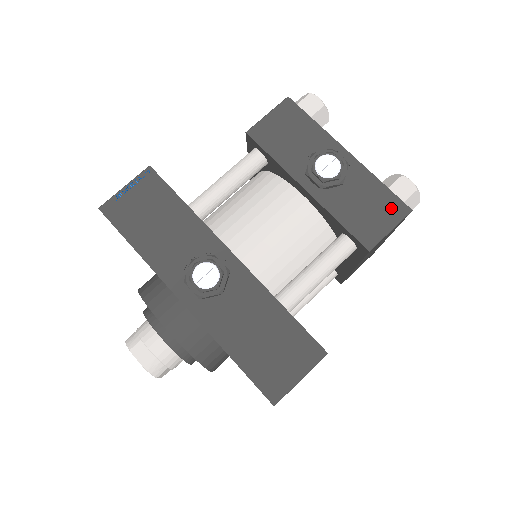
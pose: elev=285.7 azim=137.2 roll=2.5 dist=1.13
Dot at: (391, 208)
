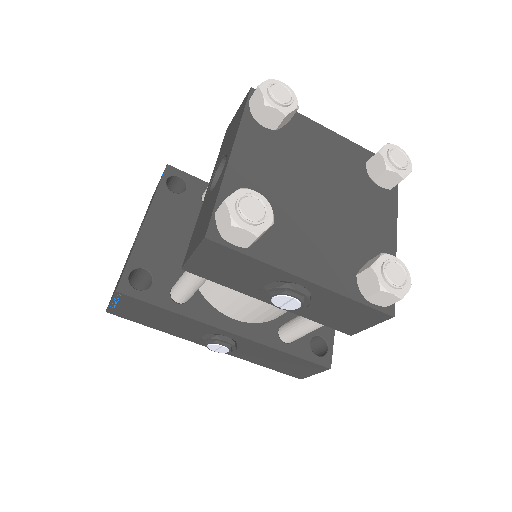
Dot at: (369, 316)
